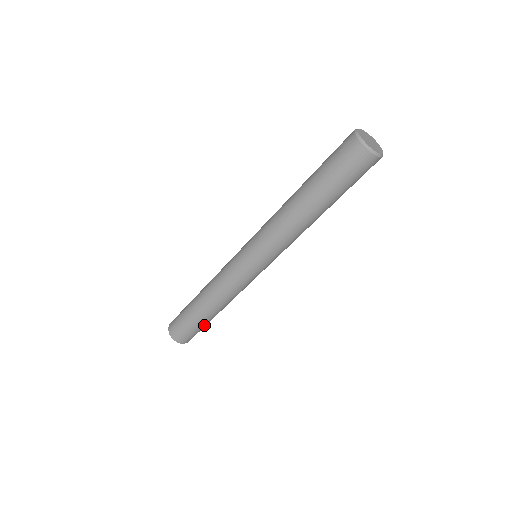
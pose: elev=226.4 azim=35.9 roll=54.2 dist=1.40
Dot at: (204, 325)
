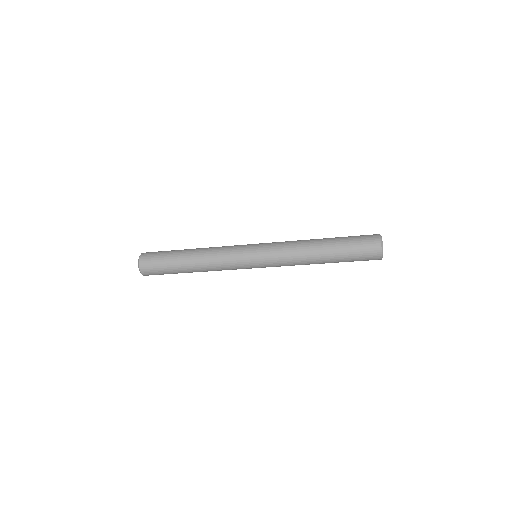
Dot at: occluded
